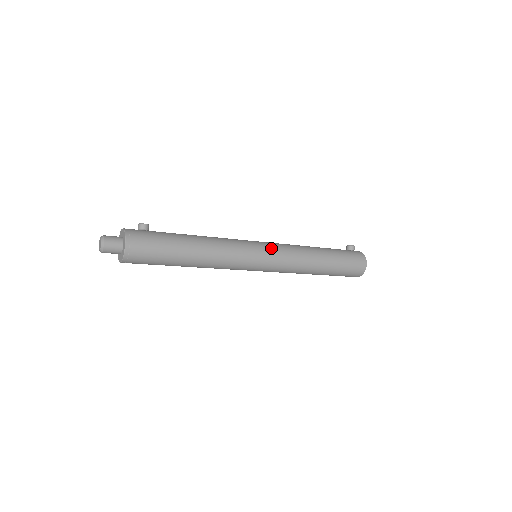
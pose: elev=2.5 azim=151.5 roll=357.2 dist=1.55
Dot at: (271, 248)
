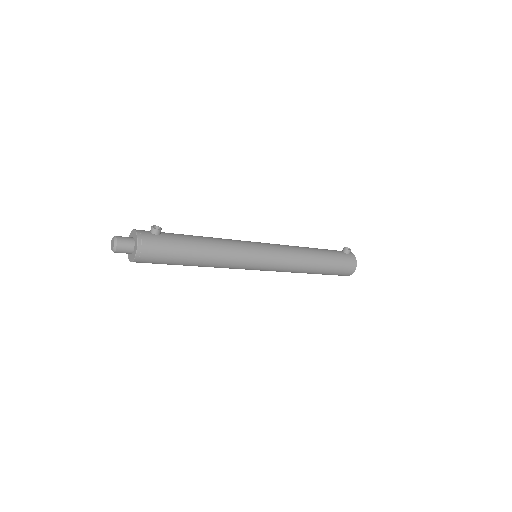
Dot at: (271, 256)
